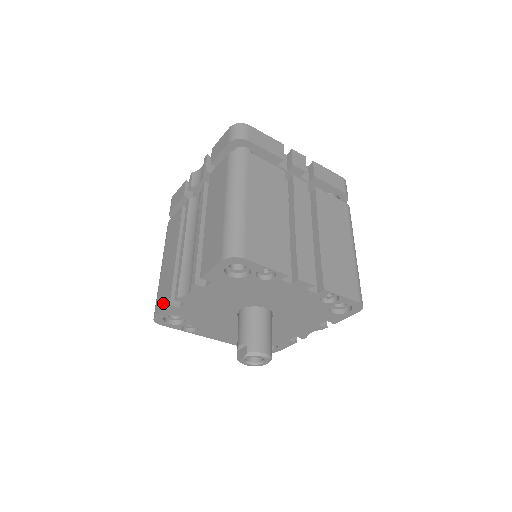
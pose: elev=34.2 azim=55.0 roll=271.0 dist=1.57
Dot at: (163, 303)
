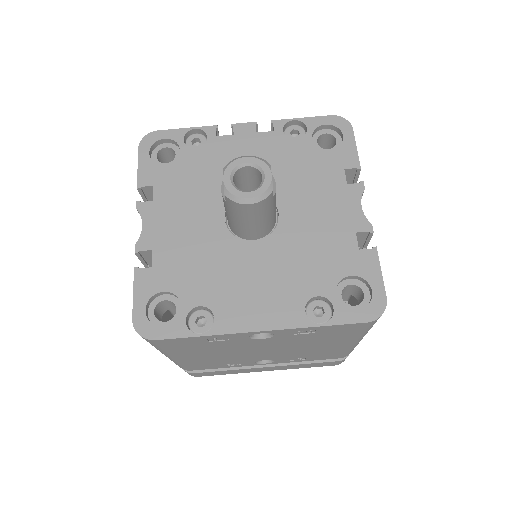
Dot at: occluded
